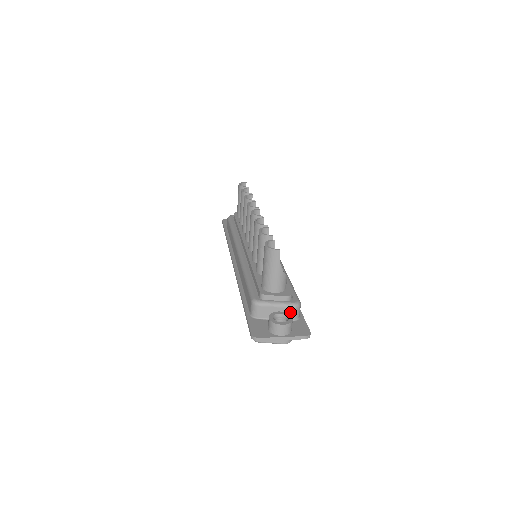
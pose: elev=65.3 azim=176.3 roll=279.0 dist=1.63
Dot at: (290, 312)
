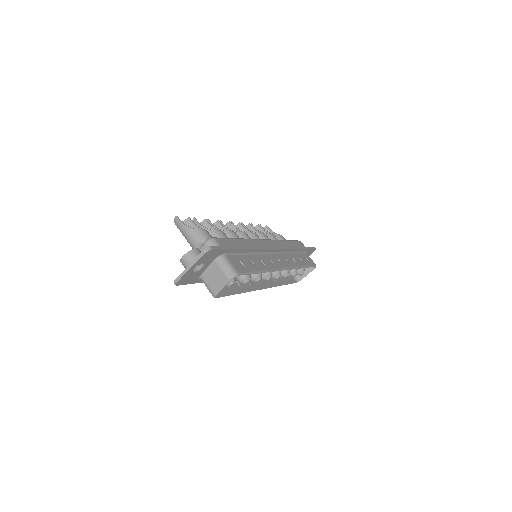
Dot at: occluded
